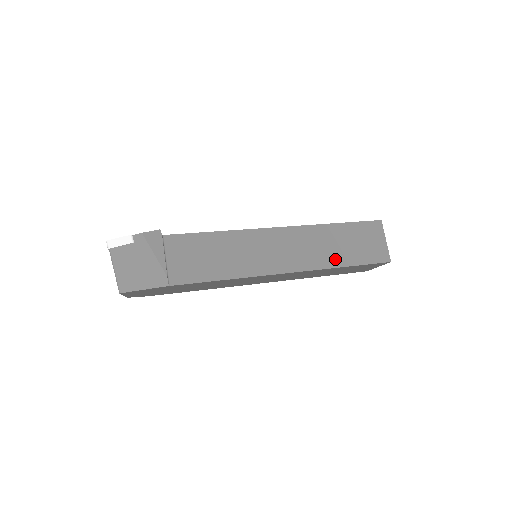
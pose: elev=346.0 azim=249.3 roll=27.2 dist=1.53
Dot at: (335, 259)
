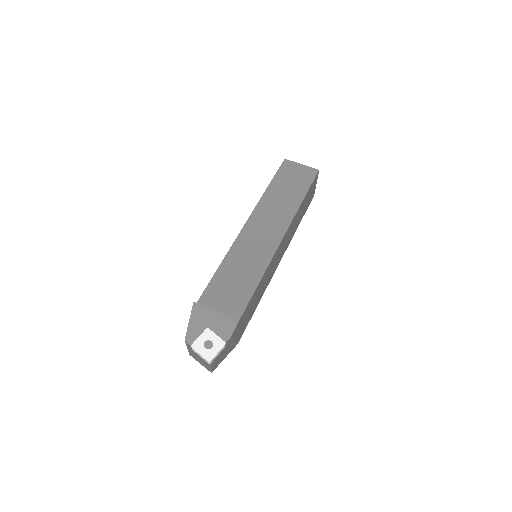
Dot at: (297, 225)
